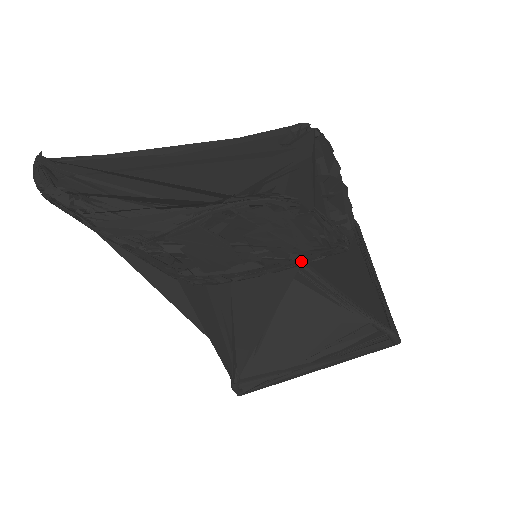
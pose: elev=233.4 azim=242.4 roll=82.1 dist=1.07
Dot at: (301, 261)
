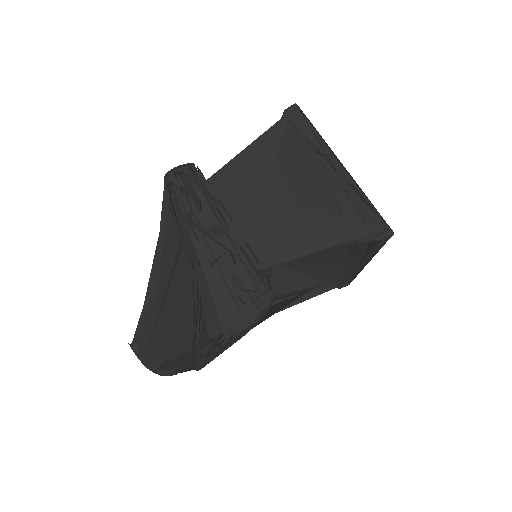
Dot at: occluded
